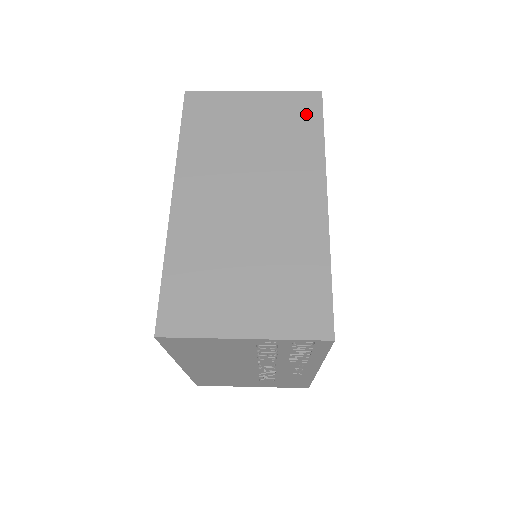
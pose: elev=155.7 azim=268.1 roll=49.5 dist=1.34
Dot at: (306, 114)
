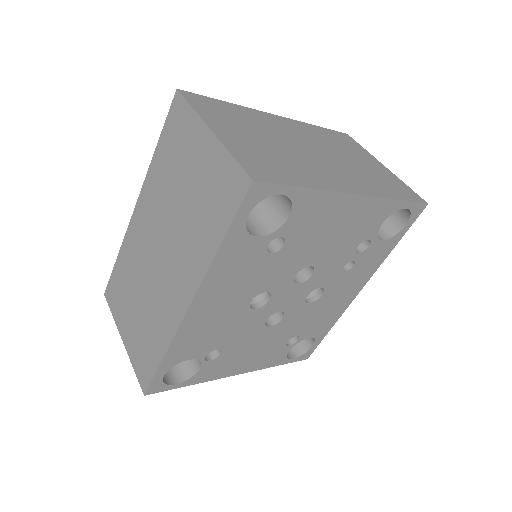
Dot at: (225, 201)
